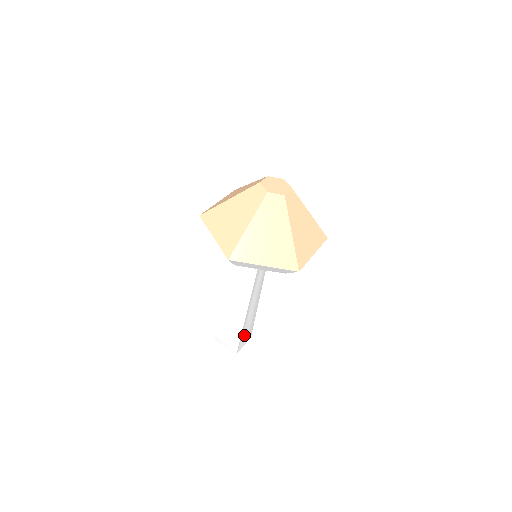
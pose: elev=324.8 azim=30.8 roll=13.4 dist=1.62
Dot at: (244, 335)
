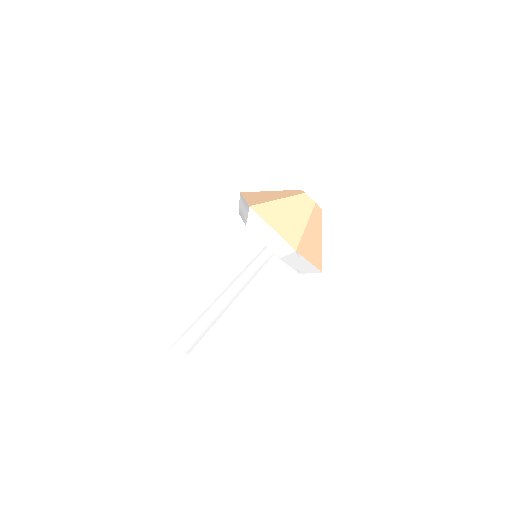
Dot at: (190, 335)
